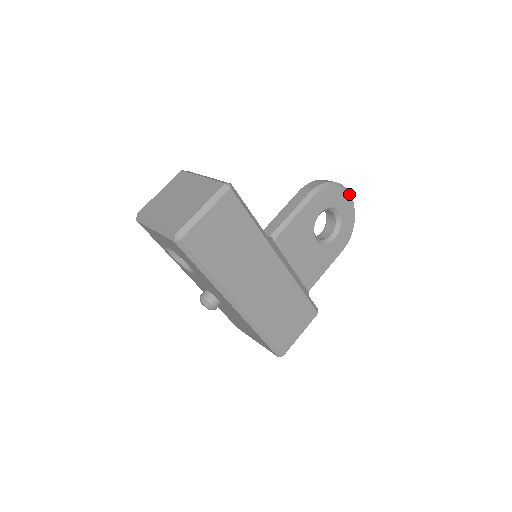
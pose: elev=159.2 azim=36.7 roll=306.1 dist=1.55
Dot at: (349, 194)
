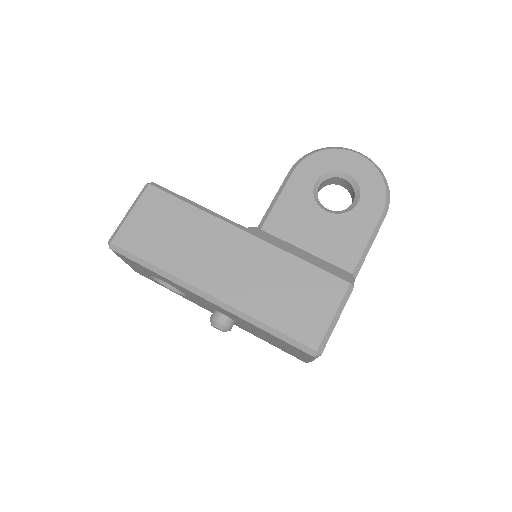
Dot at: (350, 151)
